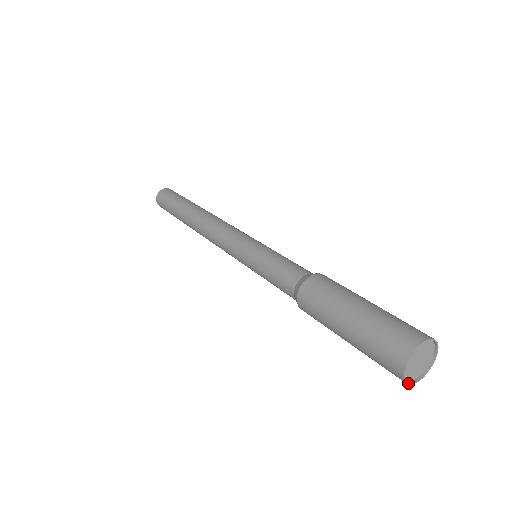
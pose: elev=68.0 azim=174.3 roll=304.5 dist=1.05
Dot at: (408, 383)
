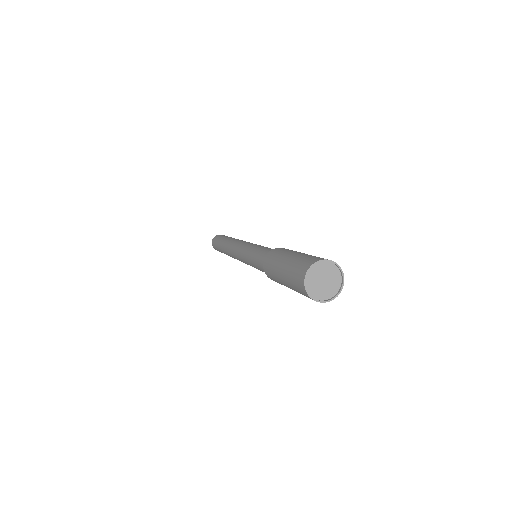
Dot at: (319, 301)
